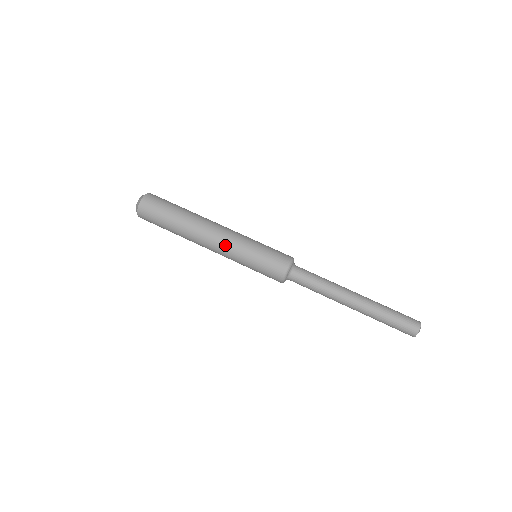
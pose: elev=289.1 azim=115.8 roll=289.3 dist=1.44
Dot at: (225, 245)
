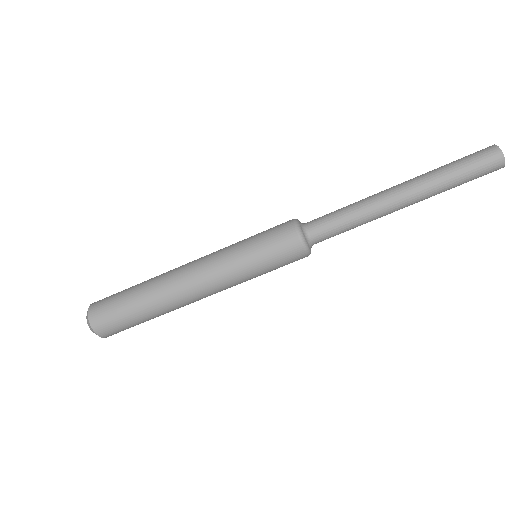
Dot at: (217, 284)
